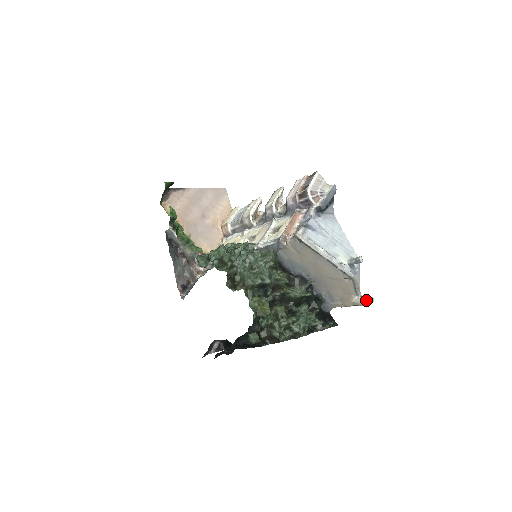
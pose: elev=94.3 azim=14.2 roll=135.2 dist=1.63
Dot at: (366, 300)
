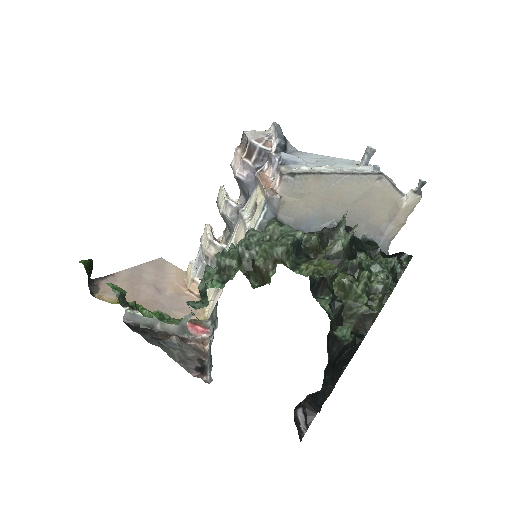
Dot at: (417, 189)
